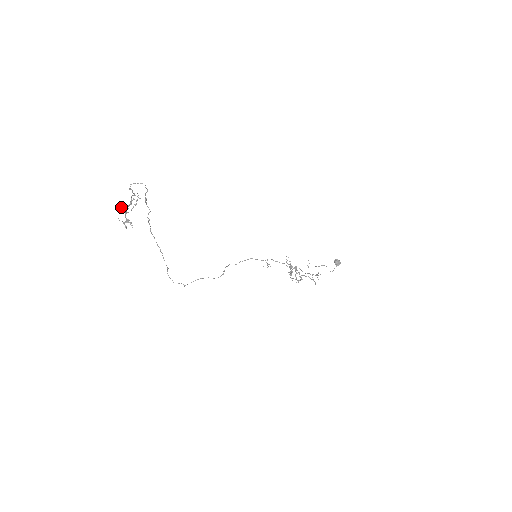
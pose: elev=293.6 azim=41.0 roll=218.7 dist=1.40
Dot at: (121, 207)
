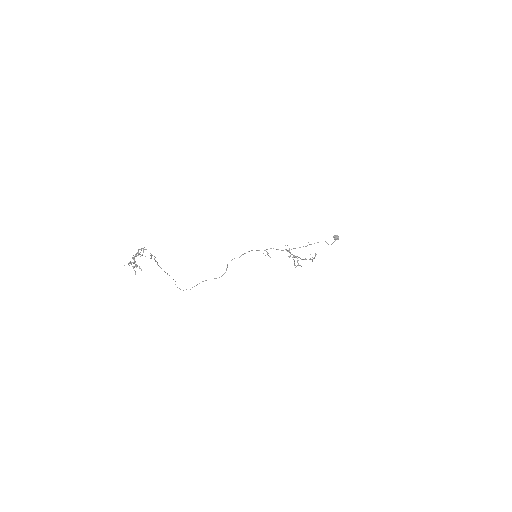
Dot at: (130, 262)
